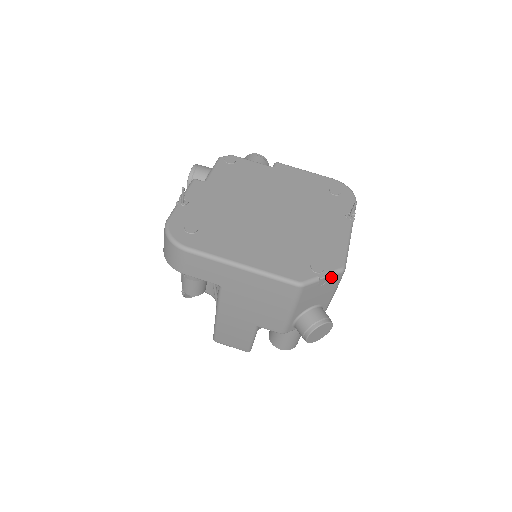
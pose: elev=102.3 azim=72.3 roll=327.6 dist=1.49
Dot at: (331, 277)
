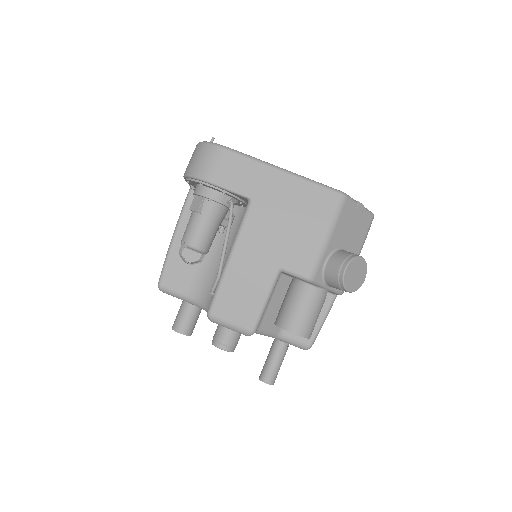
Dot at: (365, 212)
